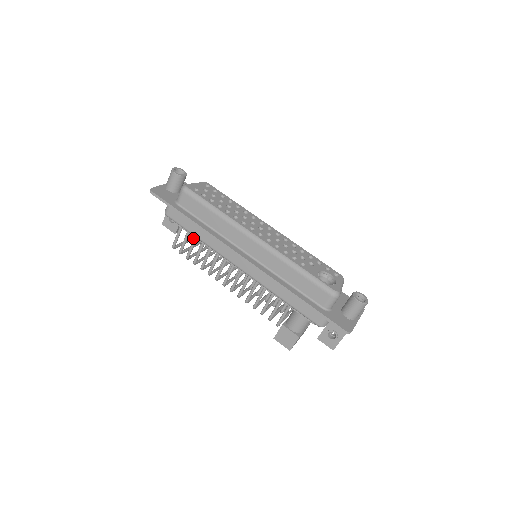
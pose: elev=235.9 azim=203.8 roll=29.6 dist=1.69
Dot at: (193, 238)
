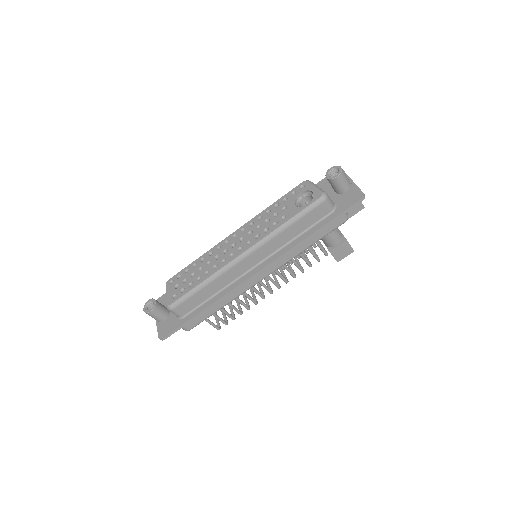
Dot at: occluded
